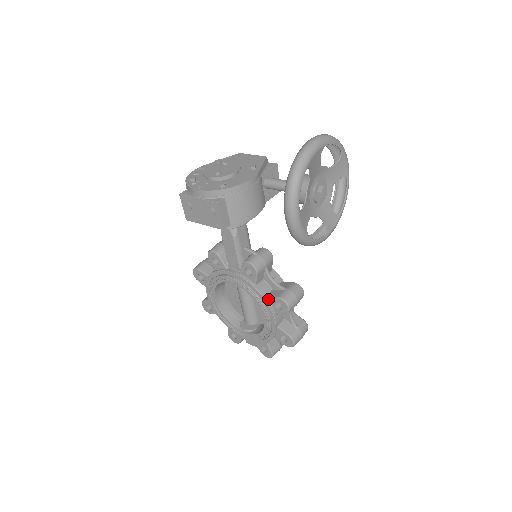
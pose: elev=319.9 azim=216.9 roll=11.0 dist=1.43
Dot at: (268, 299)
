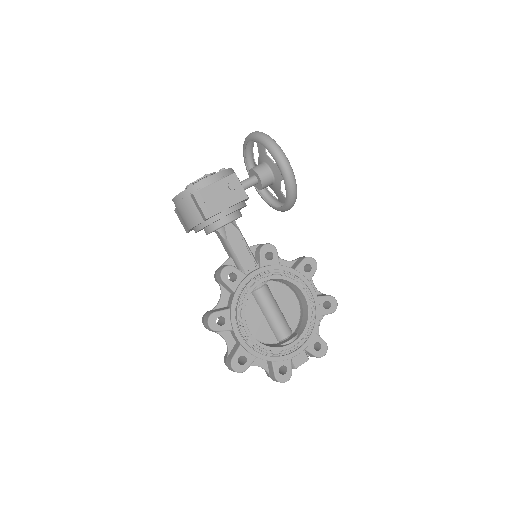
Dot at: (297, 270)
